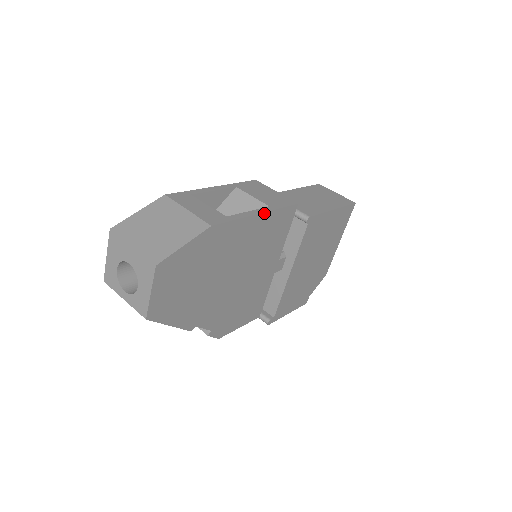
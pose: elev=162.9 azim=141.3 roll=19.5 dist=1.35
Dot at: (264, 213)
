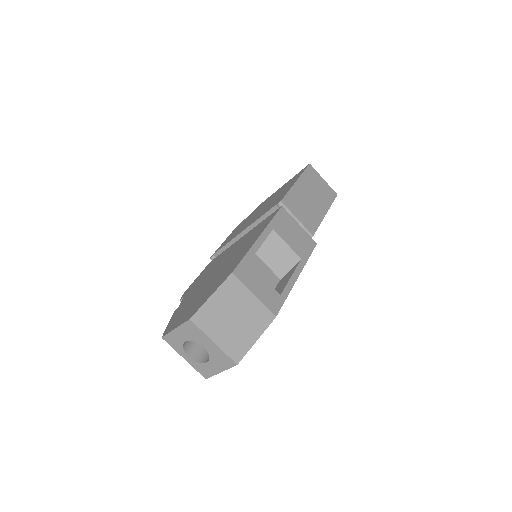
Dot at: occluded
